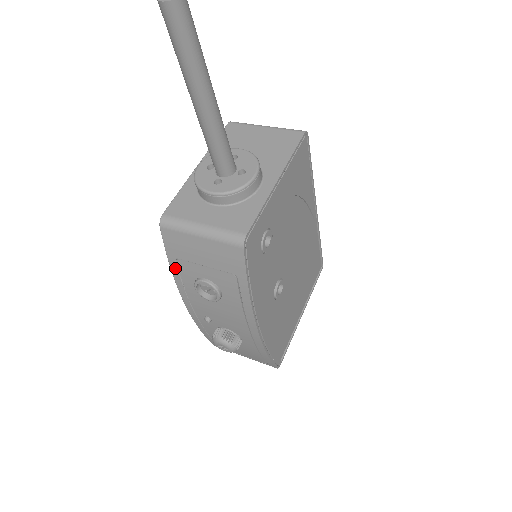
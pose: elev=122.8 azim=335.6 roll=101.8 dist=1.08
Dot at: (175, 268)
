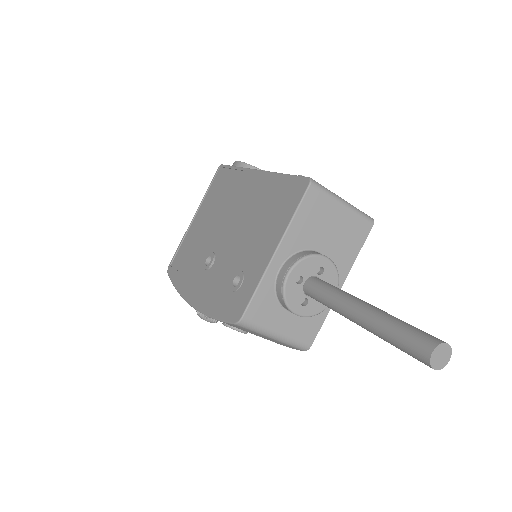
Dot at: (217, 320)
